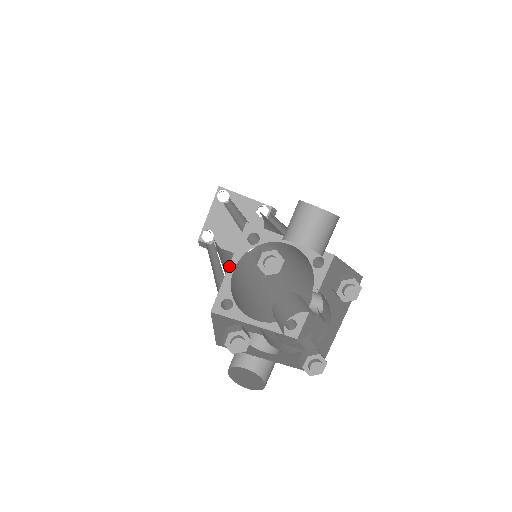
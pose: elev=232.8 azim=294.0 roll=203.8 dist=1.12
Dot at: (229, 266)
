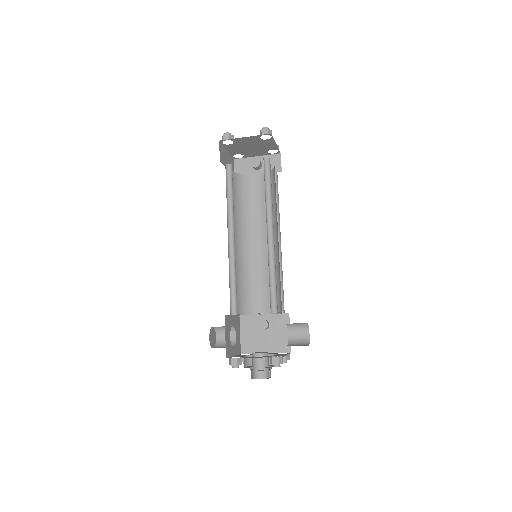
Dot at: occluded
